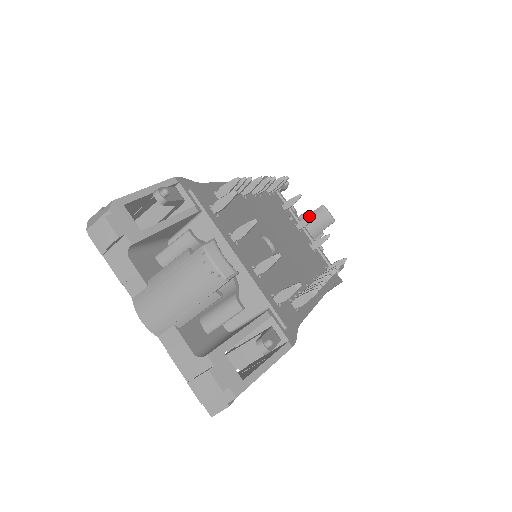
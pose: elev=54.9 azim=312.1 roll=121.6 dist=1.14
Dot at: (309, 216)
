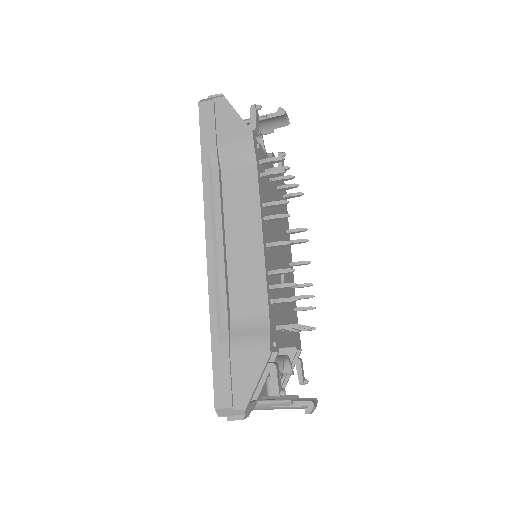
Dot at: (289, 179)
